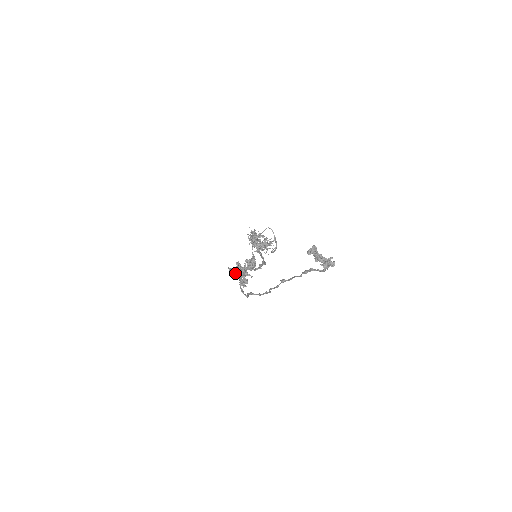
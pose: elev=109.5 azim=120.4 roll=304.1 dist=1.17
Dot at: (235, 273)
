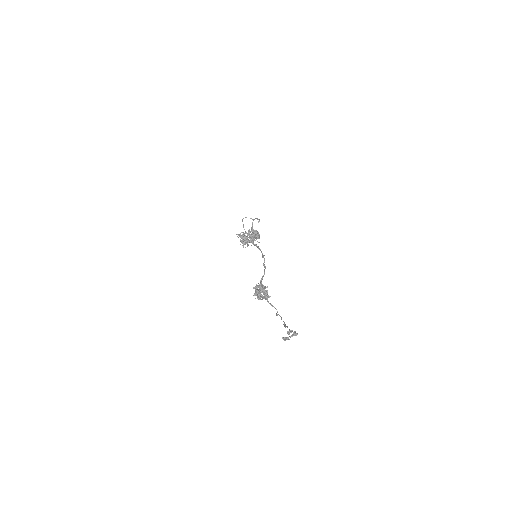
Dot at: (259, 296)
